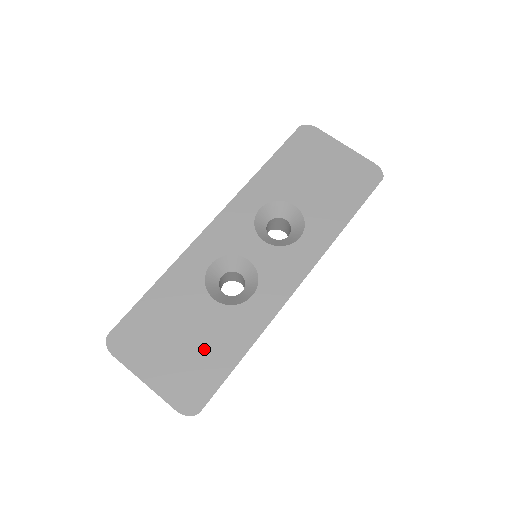
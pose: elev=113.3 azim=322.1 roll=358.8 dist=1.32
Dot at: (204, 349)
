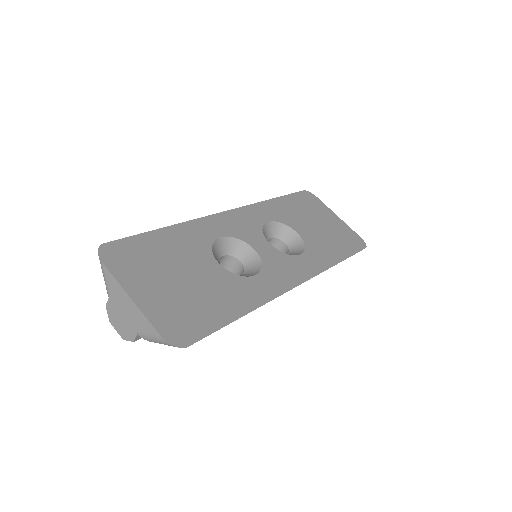
Dot at: (202, 296)
